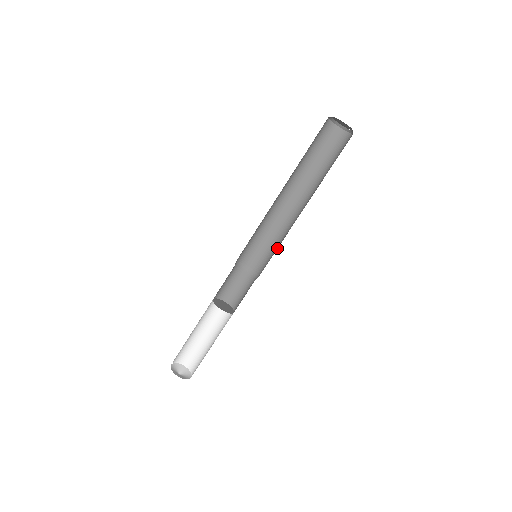
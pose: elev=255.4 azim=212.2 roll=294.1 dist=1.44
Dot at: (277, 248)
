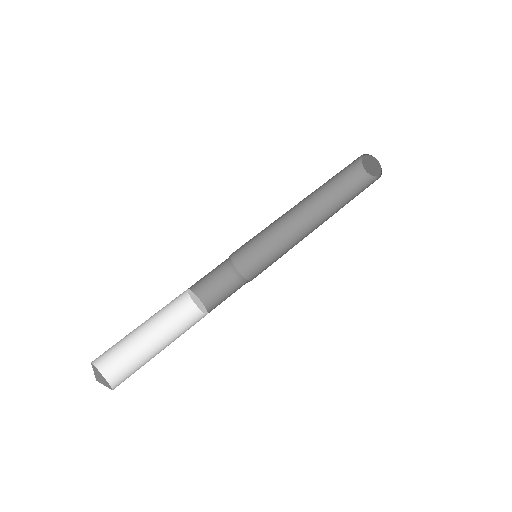
Dot at: occluded
